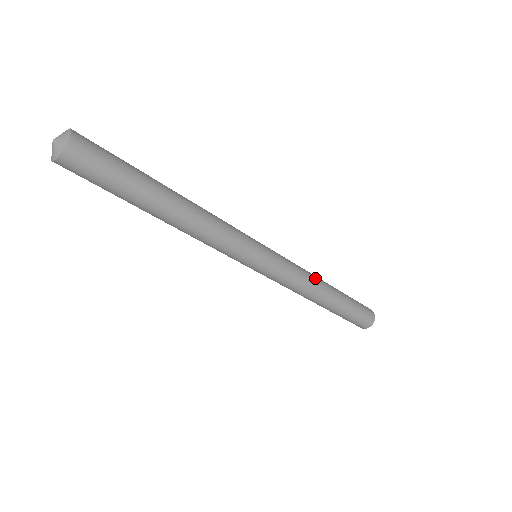
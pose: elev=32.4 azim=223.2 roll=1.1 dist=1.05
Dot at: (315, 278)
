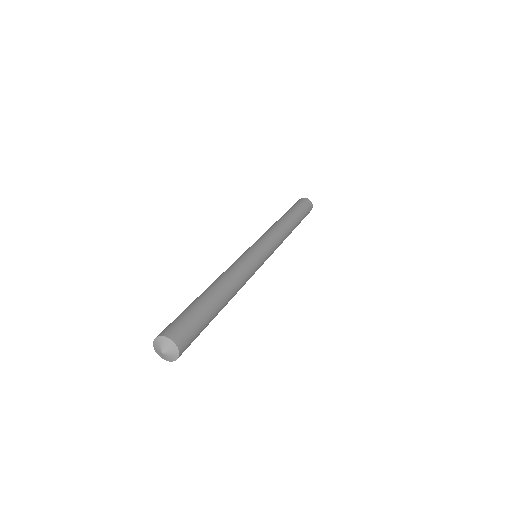
Dot at: (284, 227)
